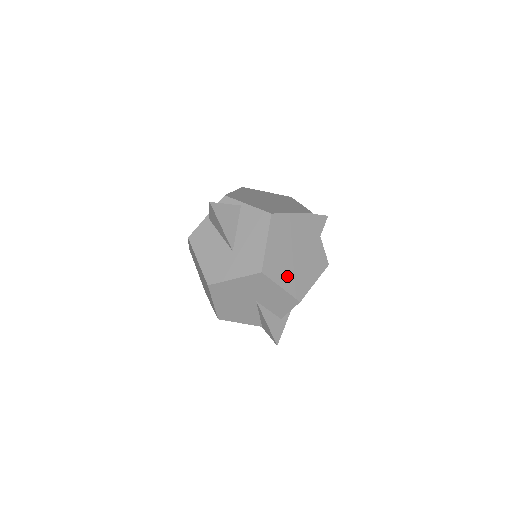
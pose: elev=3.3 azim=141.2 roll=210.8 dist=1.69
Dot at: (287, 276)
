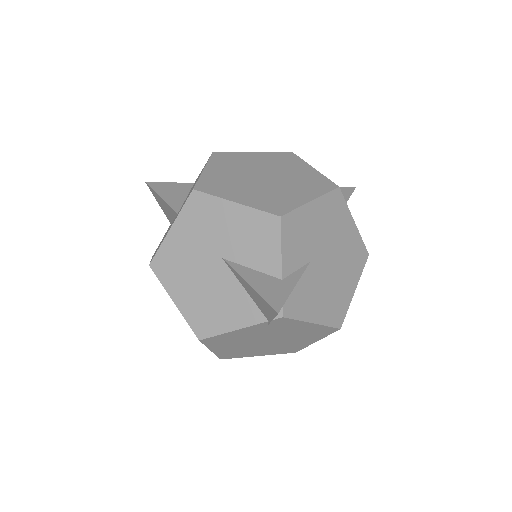
Dot at: (247, 194)
